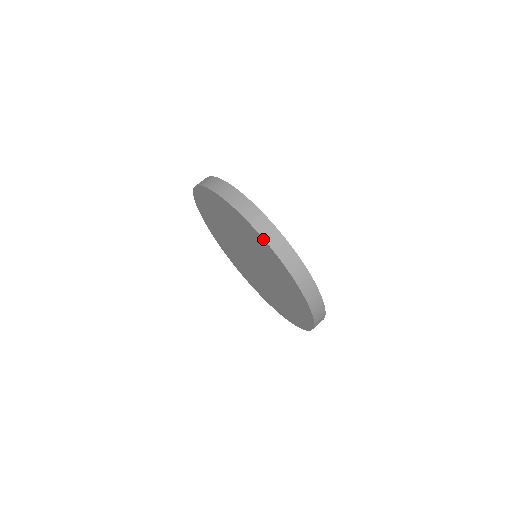
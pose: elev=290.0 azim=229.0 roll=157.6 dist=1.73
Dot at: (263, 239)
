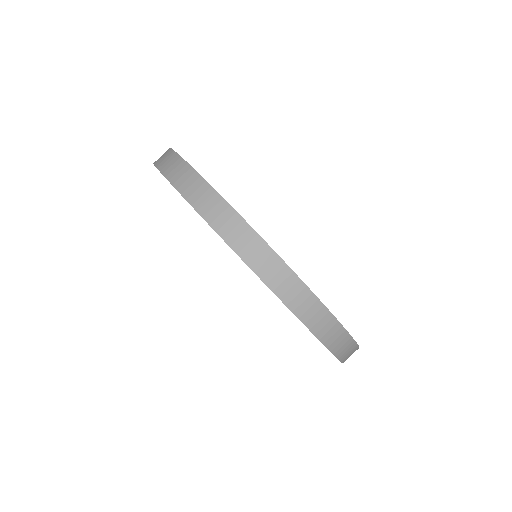
Dot at: occluded
